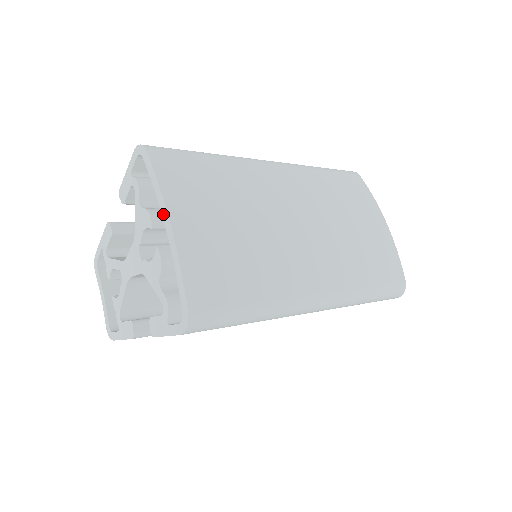
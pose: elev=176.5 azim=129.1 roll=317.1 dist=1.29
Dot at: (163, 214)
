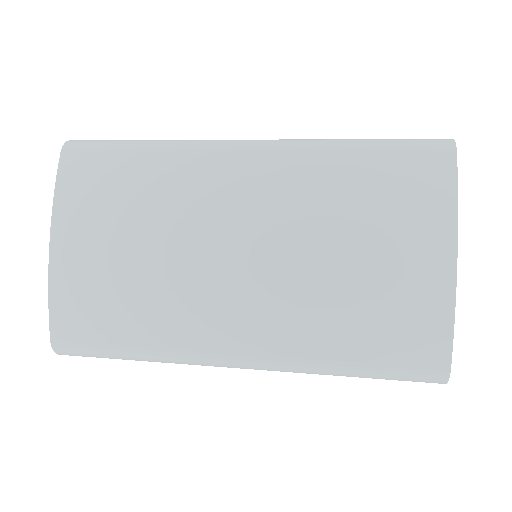
Dot at: (55, 234)
